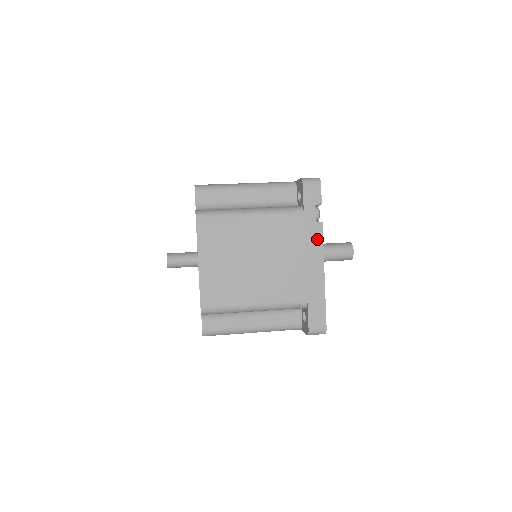
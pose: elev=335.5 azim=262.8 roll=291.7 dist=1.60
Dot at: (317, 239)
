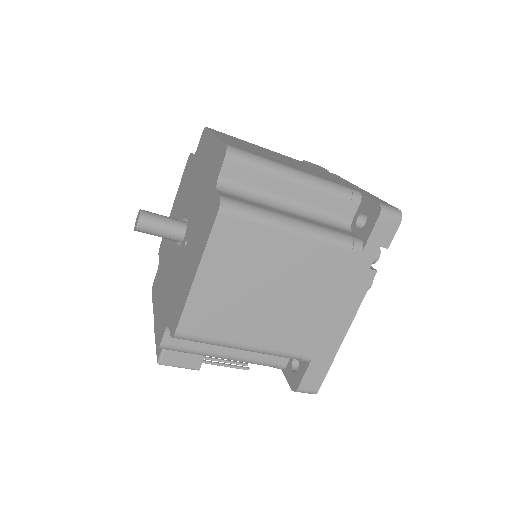
Dot at: (338, 177)
